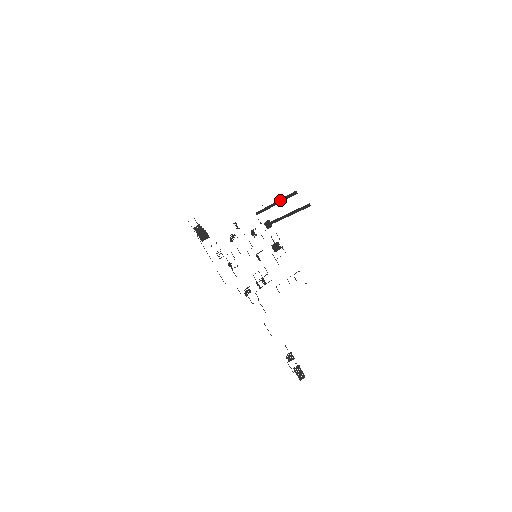
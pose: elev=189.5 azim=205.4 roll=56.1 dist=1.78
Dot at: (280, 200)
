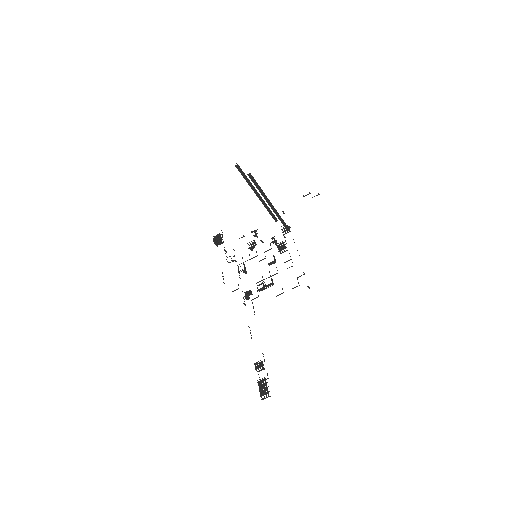
Dot at: (250, 186)
